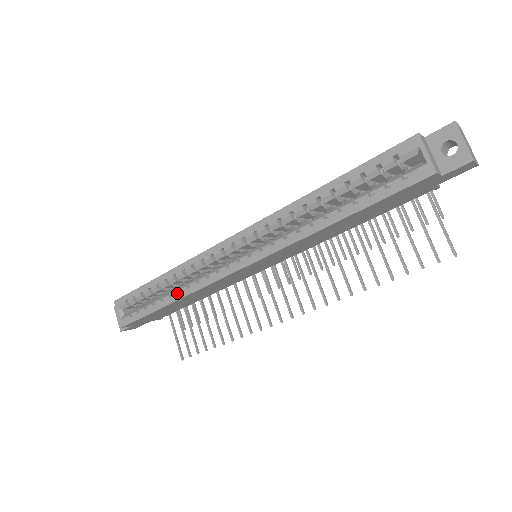
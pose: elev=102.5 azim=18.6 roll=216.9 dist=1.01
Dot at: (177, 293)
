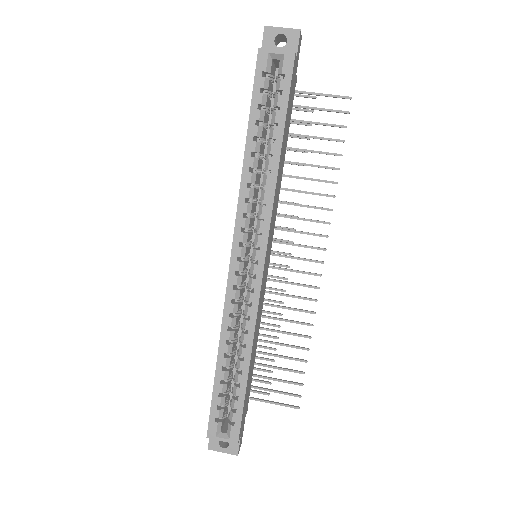
Dot at: (244, 349)
